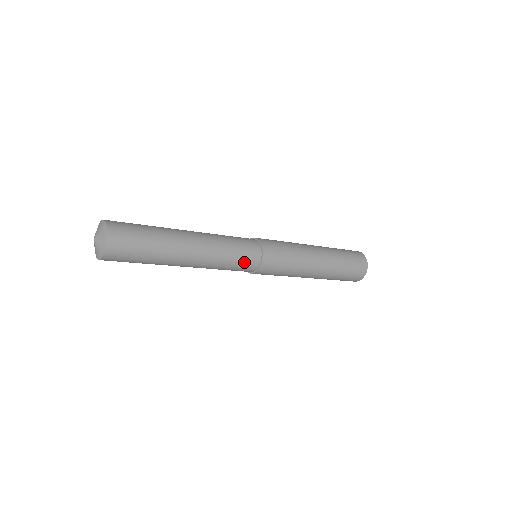
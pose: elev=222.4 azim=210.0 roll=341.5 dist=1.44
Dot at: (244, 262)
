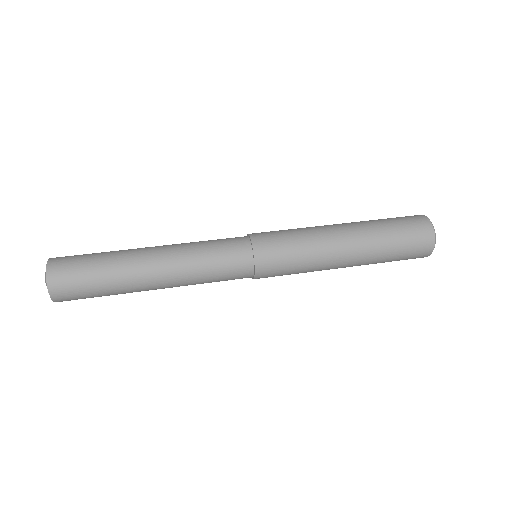
Dot at: (231, 277)
